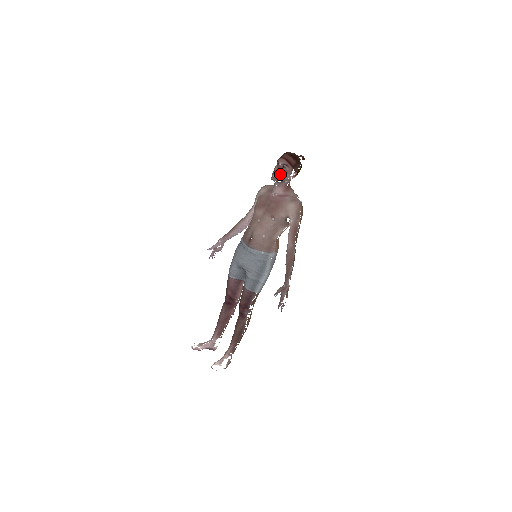
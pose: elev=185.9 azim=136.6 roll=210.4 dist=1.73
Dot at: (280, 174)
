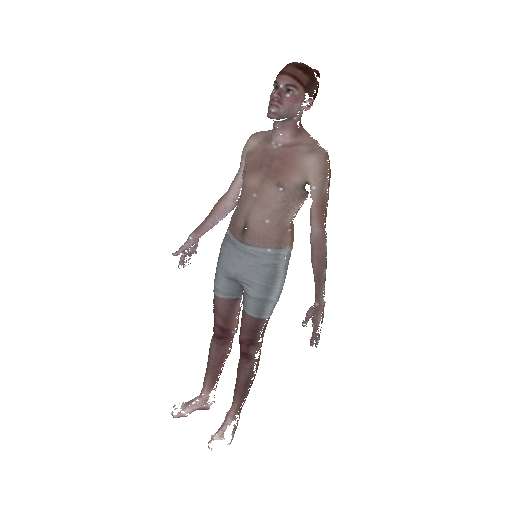
Dot at: (284, 104)
